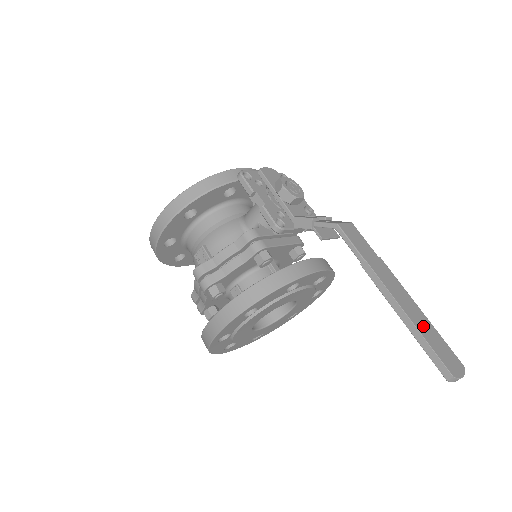
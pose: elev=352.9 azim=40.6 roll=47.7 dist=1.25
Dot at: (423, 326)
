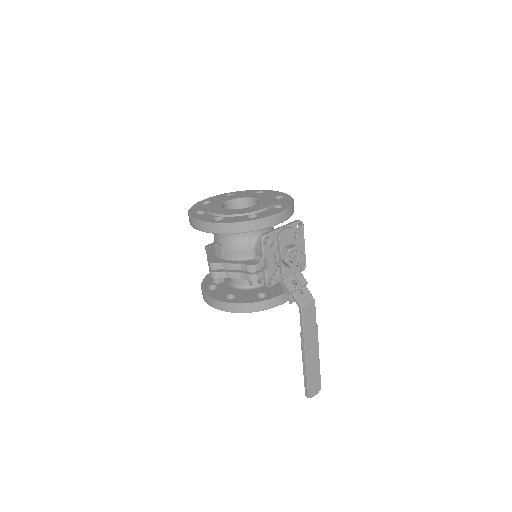
Dot at: (312, 371)
